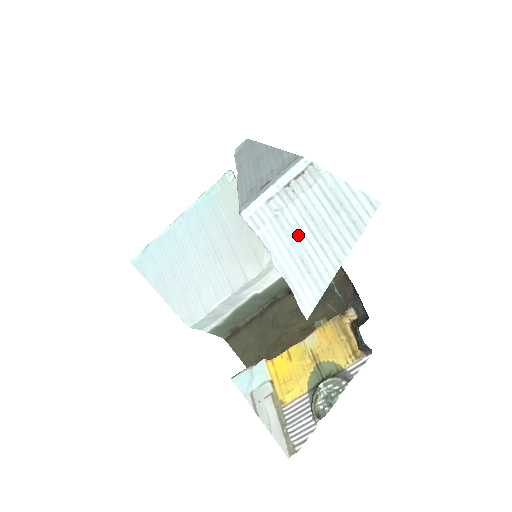
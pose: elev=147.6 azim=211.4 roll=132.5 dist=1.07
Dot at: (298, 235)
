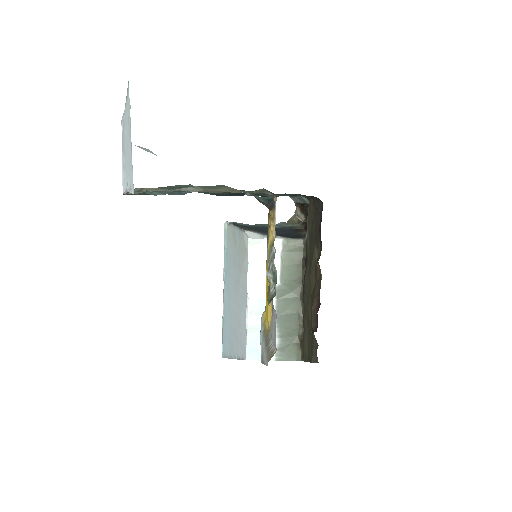
Dot at: (127, 159)
